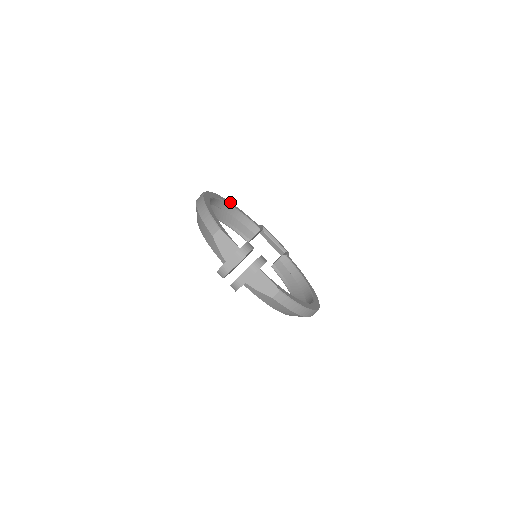
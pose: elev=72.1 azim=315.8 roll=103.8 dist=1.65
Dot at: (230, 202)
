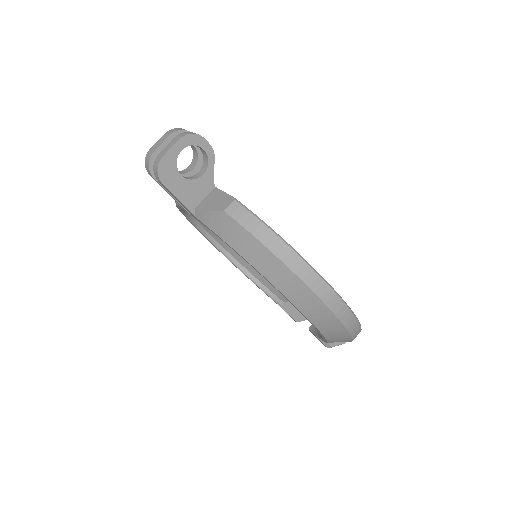
Dot at: occluded
